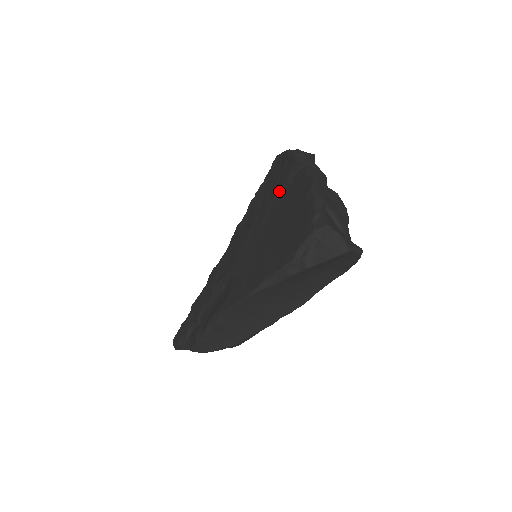
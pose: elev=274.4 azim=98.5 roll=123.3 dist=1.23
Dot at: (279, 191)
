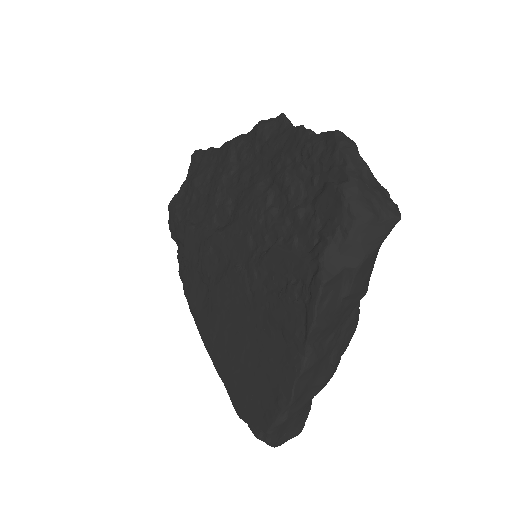
Dot at: (277, 324)
